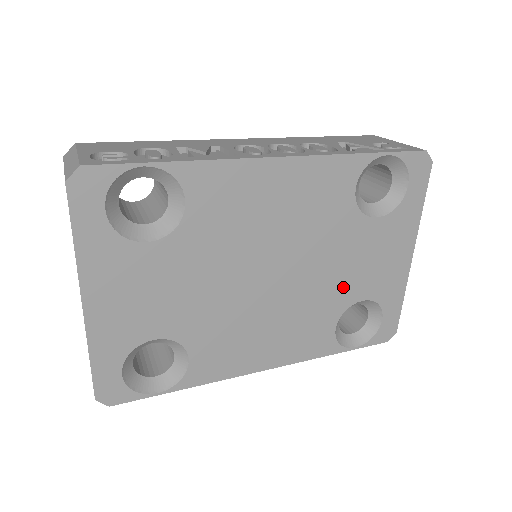
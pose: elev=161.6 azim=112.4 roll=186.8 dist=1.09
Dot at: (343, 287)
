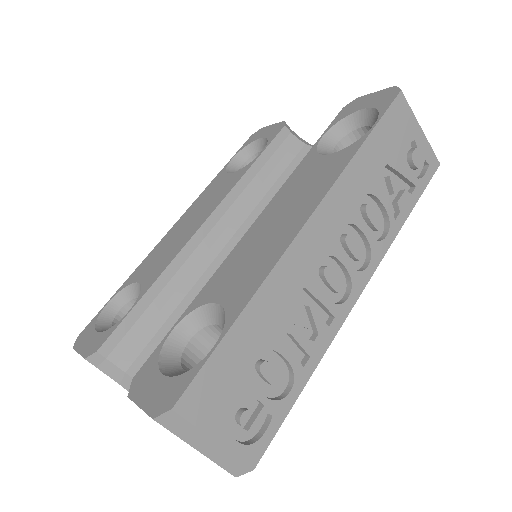
Dot at: occluded
